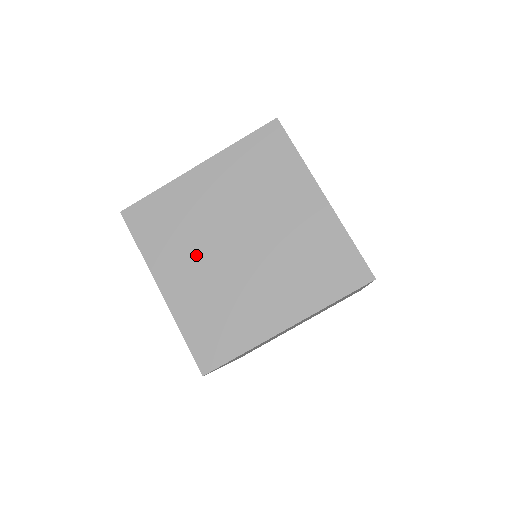
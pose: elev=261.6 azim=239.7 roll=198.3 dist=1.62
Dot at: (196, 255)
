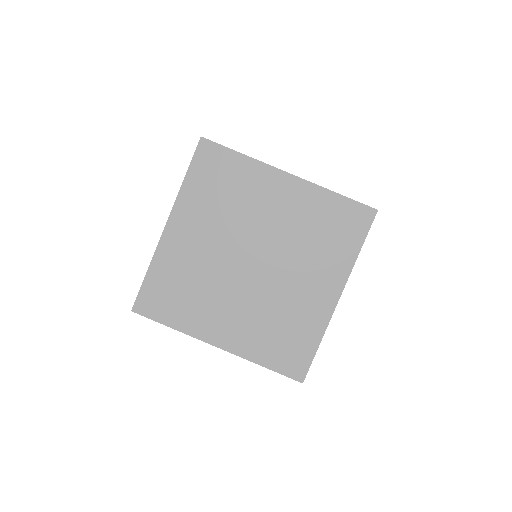
Dot at: (216, 232)
